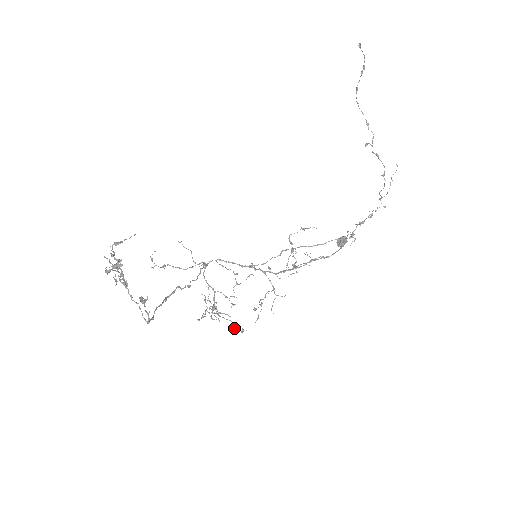
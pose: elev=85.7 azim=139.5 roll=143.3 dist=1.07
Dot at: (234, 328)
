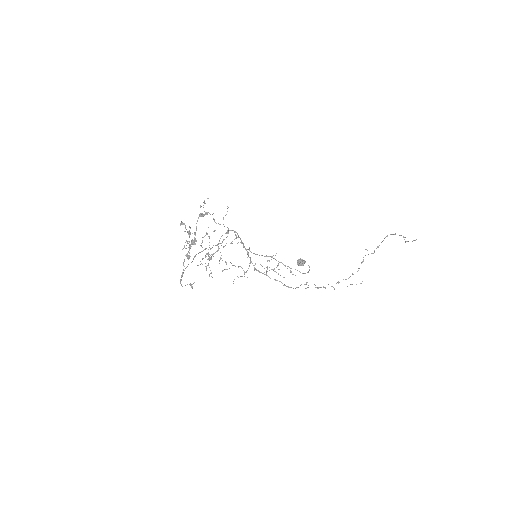
Dot at: (209, 274)
